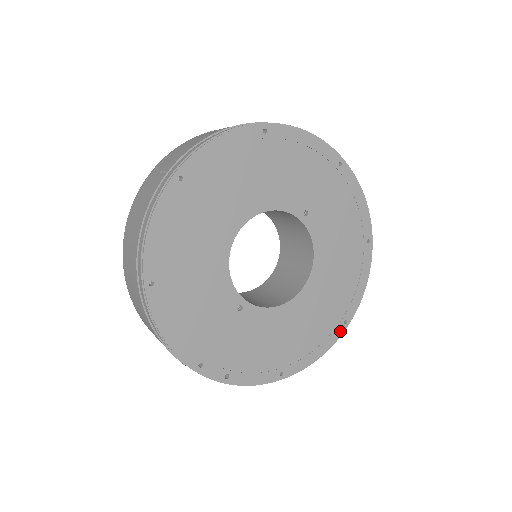
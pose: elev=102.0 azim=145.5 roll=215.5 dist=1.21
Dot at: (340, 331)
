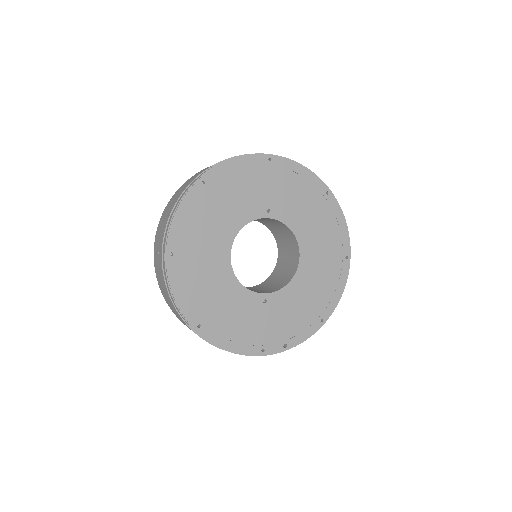
Dot at: (347, 266)
